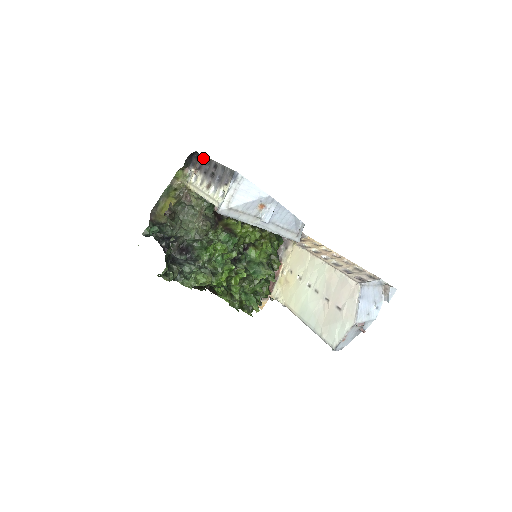
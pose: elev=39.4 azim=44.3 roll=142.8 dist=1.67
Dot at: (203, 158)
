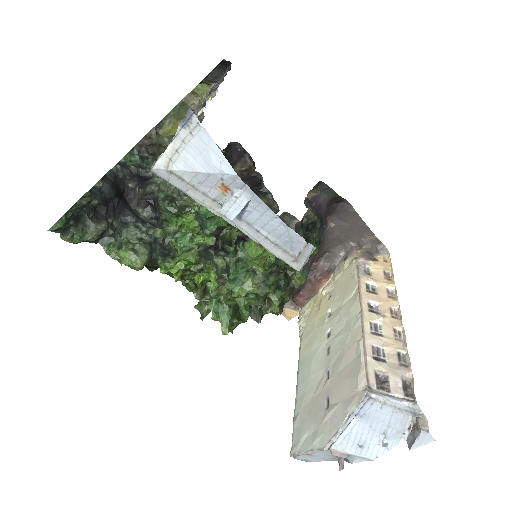
Dot at: (225, 73)
